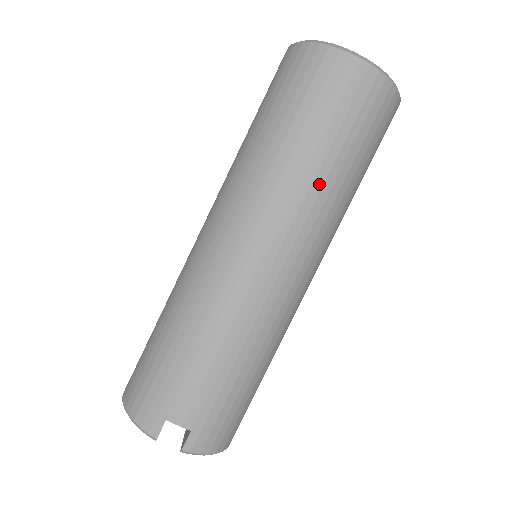
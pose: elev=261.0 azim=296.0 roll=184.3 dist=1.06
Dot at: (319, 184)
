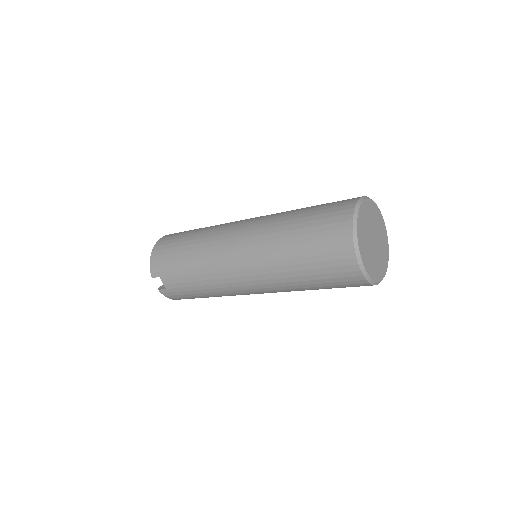
Dot at: (290, 280)
